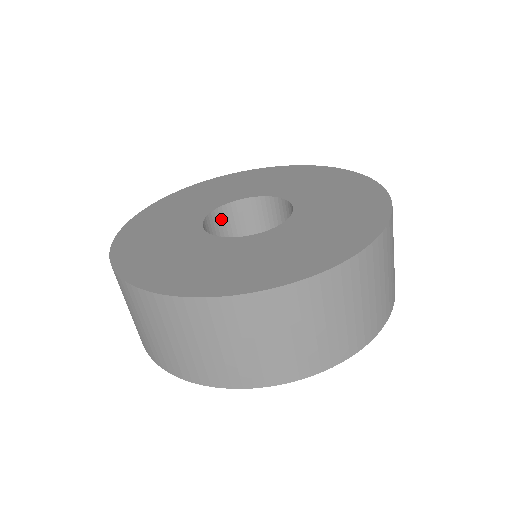
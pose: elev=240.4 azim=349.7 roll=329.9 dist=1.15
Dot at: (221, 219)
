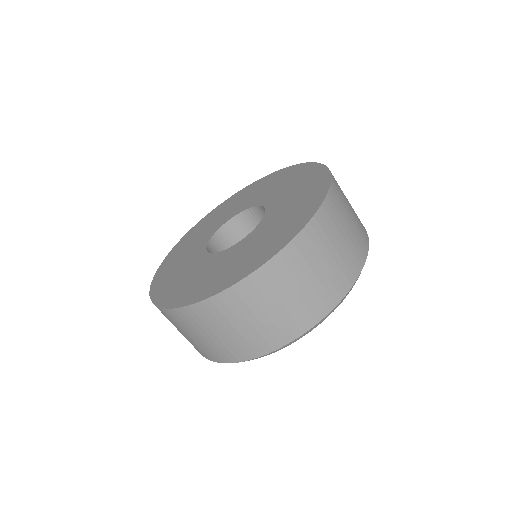
Dot at: occluded
